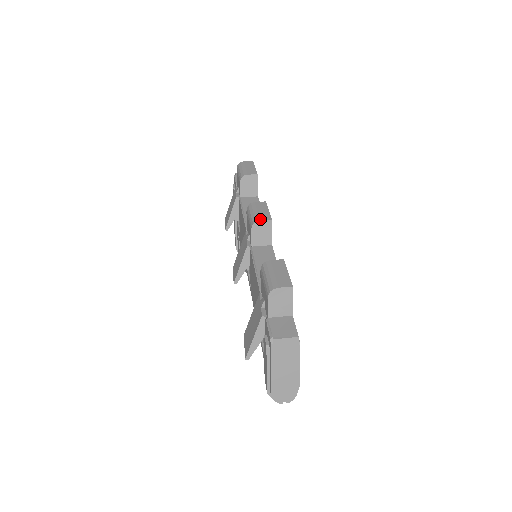
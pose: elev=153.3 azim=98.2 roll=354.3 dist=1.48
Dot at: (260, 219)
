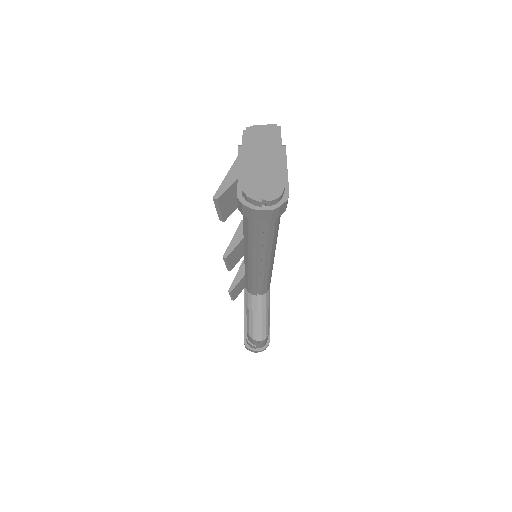
Dot at: occluded
